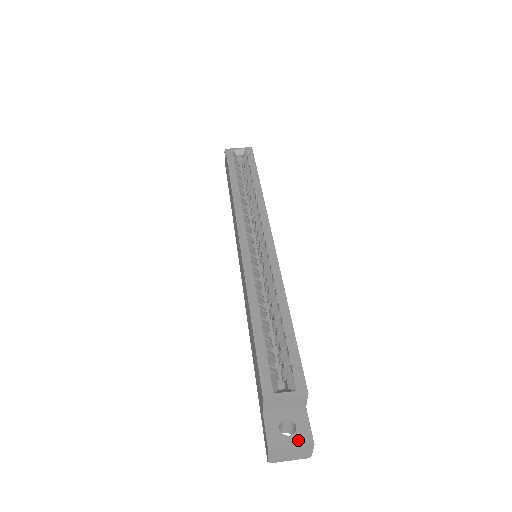
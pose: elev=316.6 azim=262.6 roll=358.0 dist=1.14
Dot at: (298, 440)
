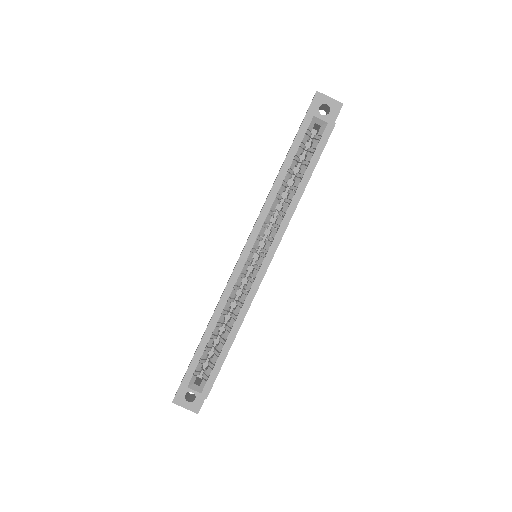
Dot at: (191, 407)
